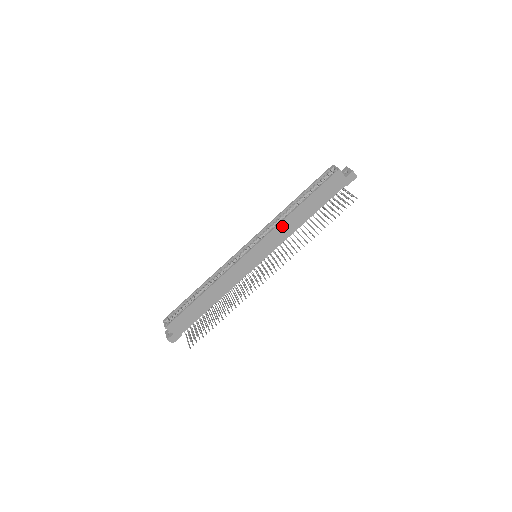
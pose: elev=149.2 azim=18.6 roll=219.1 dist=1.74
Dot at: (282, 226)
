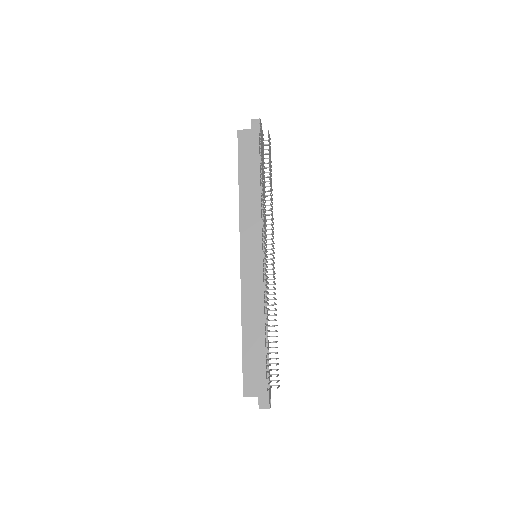
Dot at: (244, 211)
